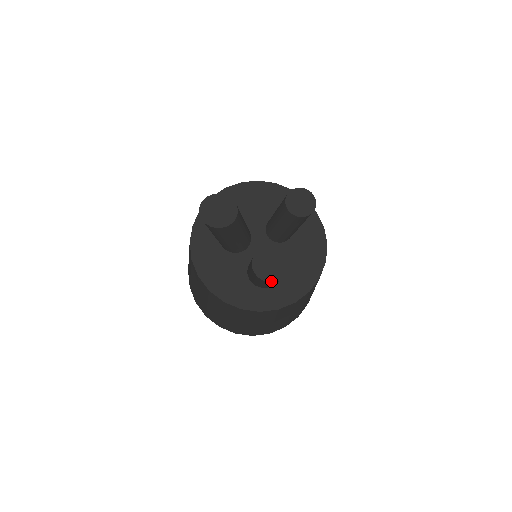
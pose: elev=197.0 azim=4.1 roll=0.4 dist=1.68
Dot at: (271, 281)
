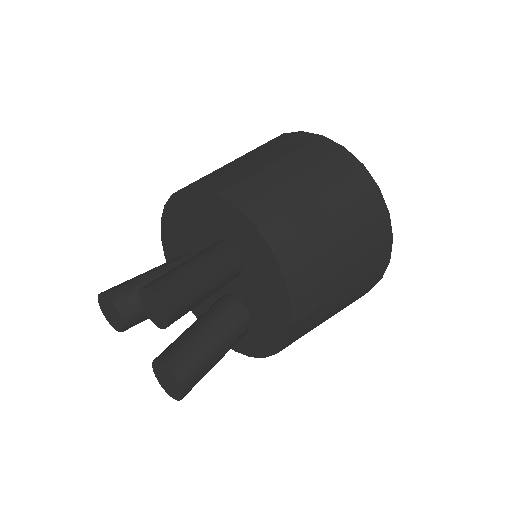
Dot at: (175, 398)
